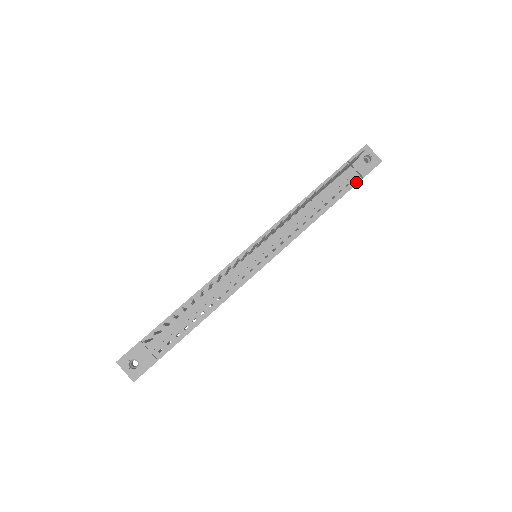
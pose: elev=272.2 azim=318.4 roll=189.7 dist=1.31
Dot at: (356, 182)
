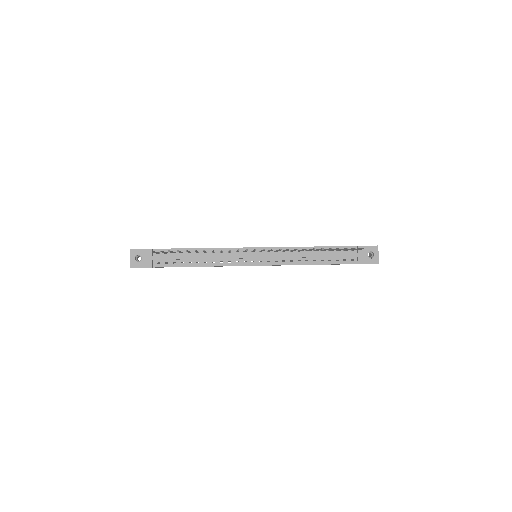
Dot at: (352, 263)
